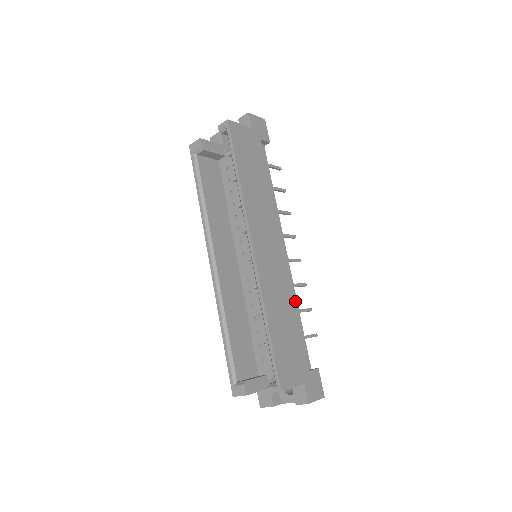
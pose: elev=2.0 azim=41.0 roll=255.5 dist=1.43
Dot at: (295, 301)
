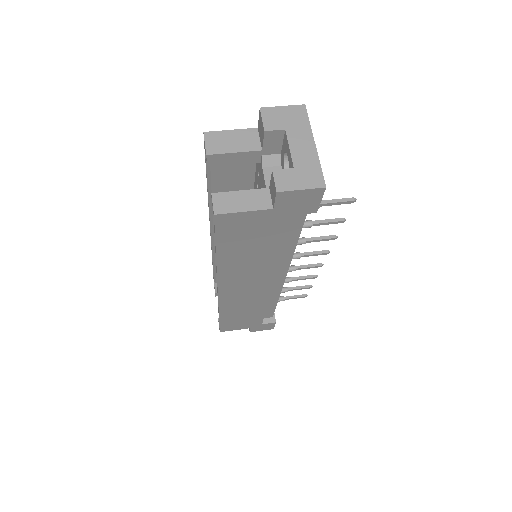
Dot at: (276, 297)
